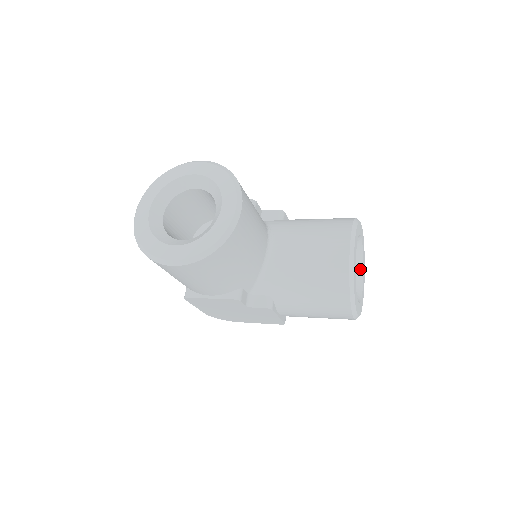
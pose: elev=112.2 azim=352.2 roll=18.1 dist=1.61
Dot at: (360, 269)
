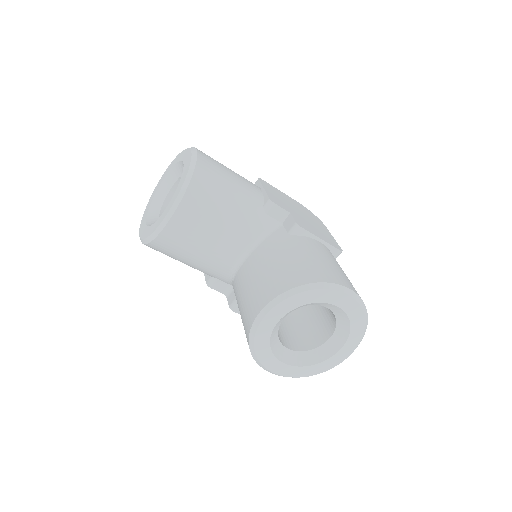
Dot at: (343, 336)
